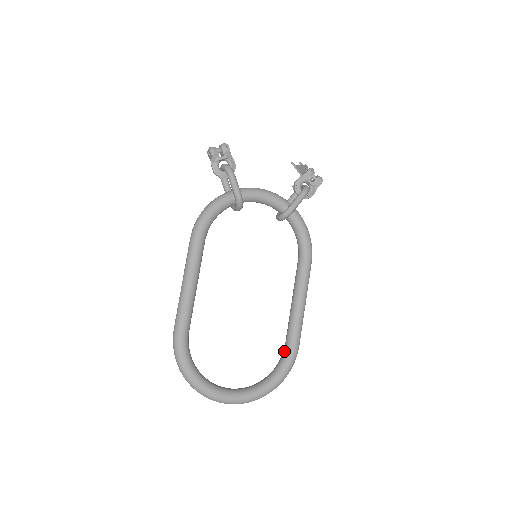
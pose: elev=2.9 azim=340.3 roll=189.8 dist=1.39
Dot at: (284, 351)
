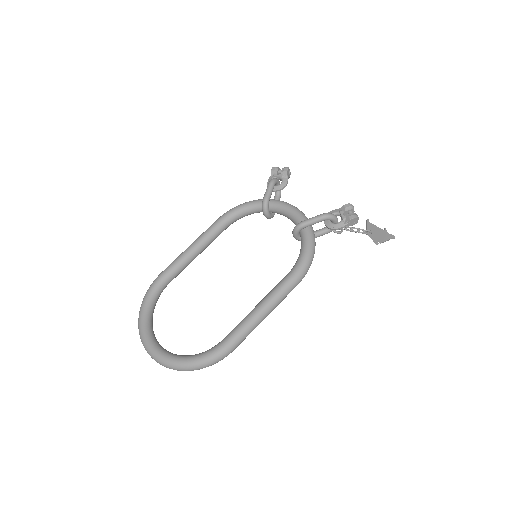
Dot at: occluded
